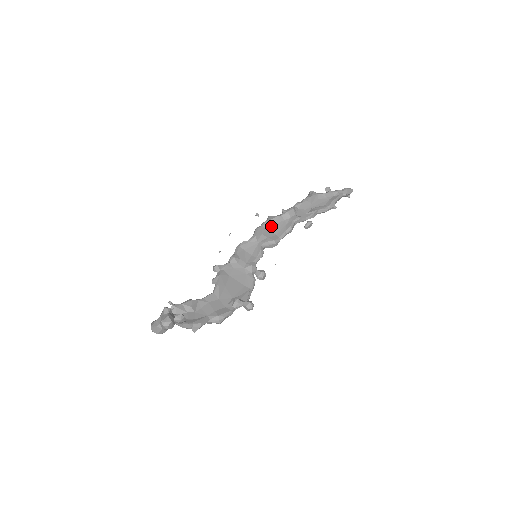
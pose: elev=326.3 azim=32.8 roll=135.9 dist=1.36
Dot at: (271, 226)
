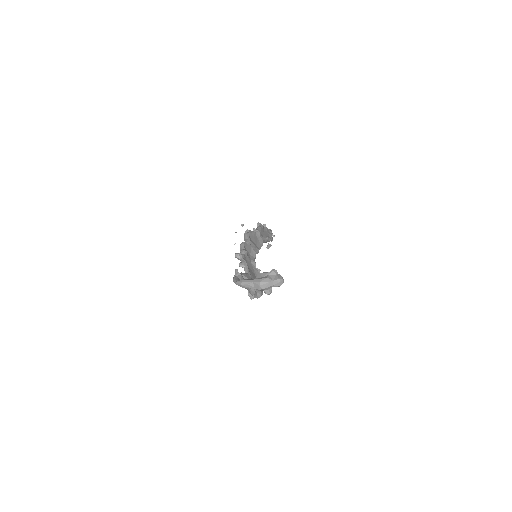
Dot at: (252, 238)
